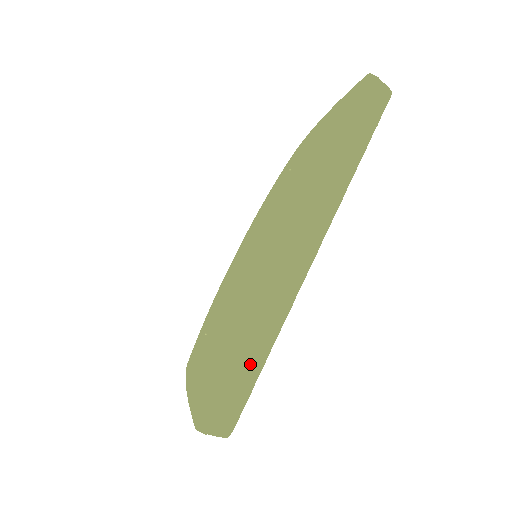
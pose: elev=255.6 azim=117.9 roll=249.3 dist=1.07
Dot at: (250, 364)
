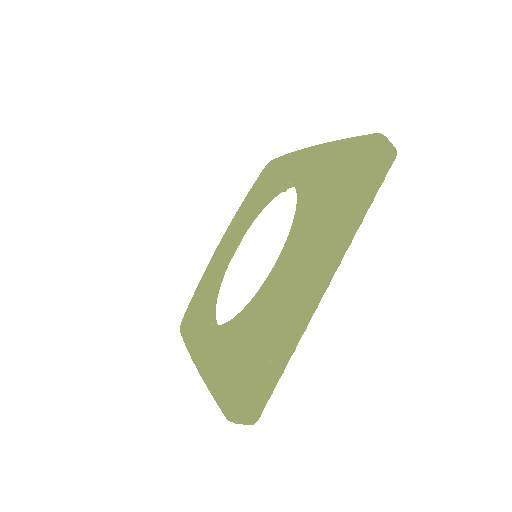
Dot at: (273, 373)
